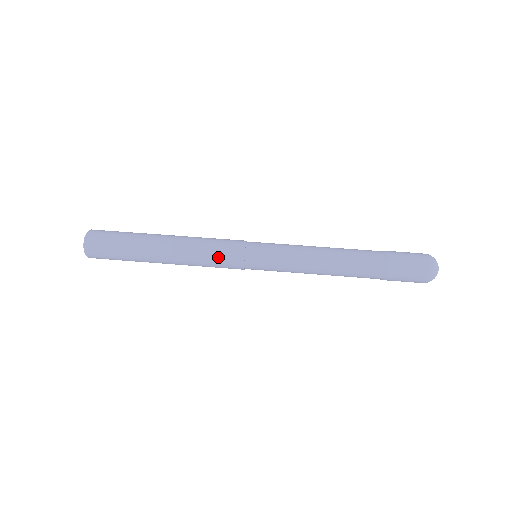
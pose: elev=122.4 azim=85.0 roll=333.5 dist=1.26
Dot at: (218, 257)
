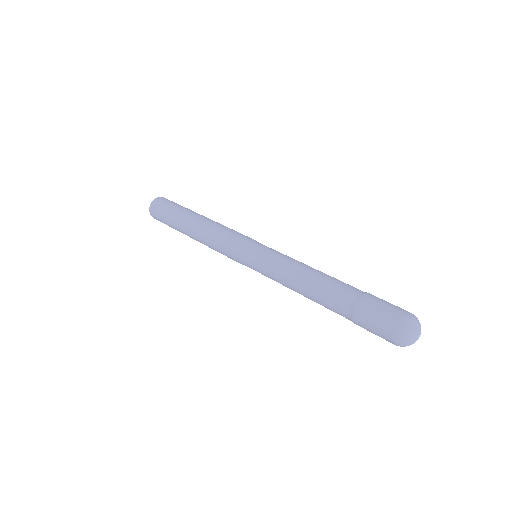
Dot at: (225, 238)
